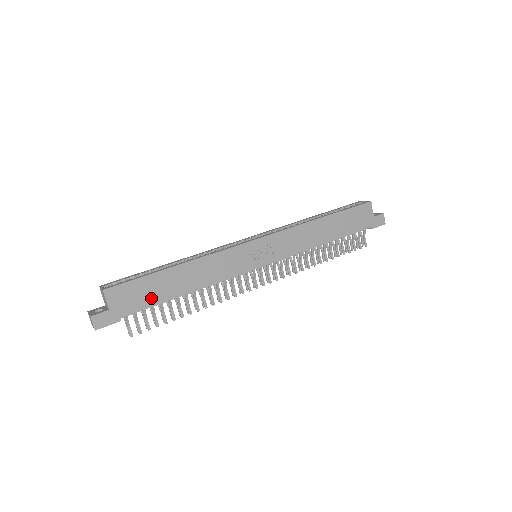
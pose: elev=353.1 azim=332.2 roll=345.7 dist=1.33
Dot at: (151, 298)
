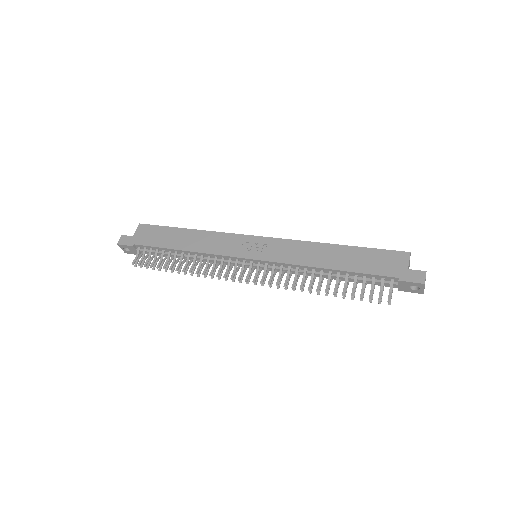
Dot at: (159, 241)
